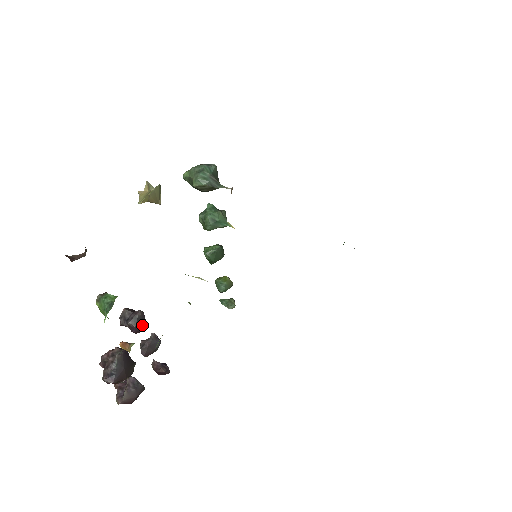
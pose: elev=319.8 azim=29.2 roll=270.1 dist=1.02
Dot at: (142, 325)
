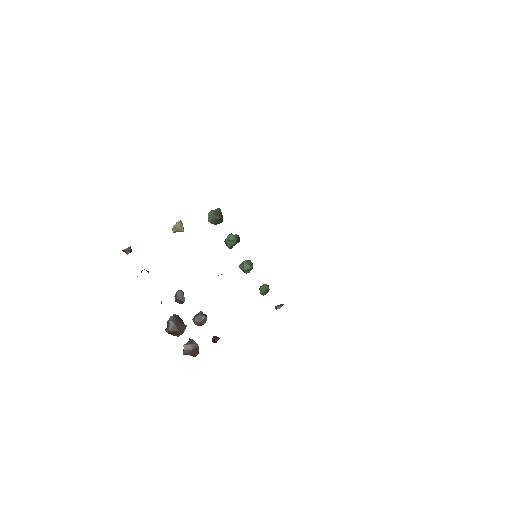
Dot at: (182, 298)
